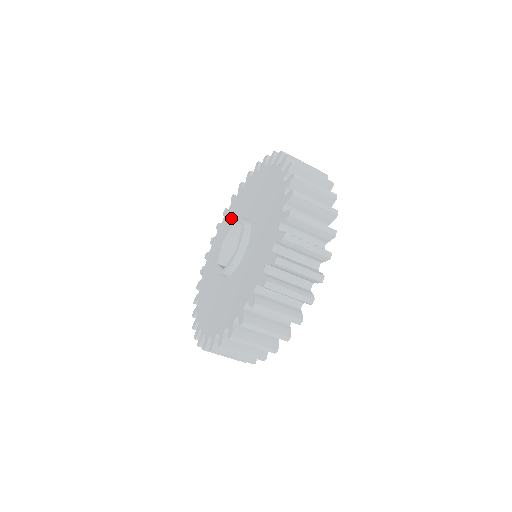
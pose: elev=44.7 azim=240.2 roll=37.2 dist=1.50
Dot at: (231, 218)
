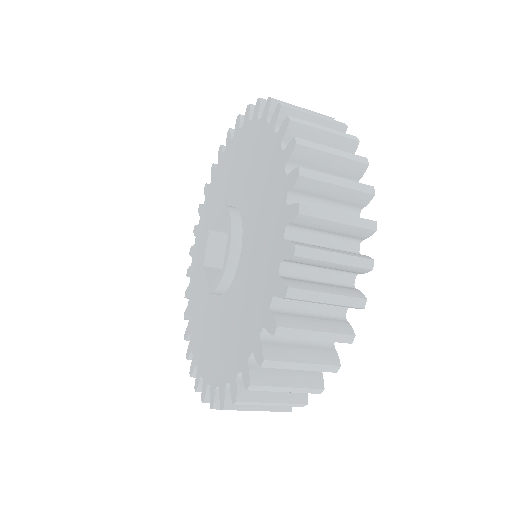
Dot at: (200, 257)
